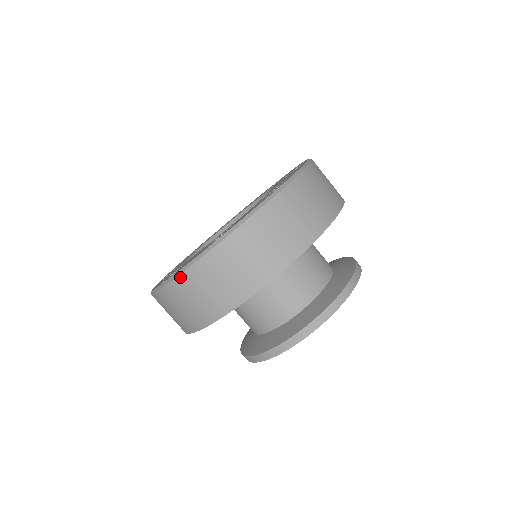
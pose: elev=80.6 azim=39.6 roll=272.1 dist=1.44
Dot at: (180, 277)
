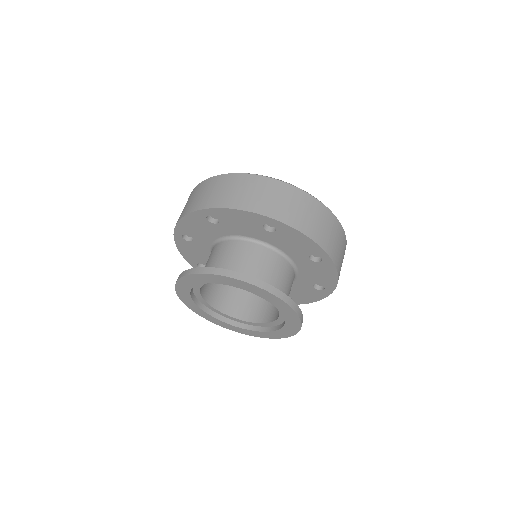
Dot at: (313, 197)
